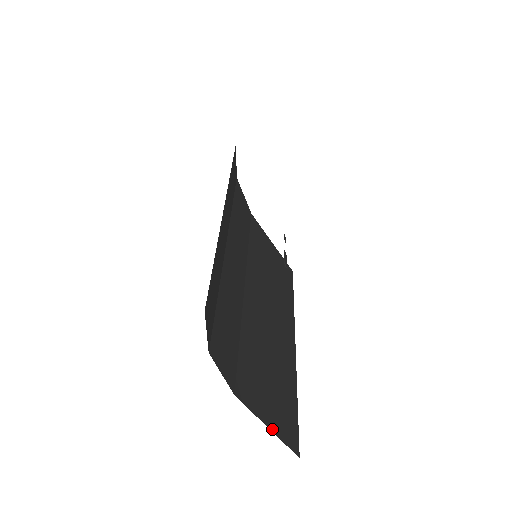
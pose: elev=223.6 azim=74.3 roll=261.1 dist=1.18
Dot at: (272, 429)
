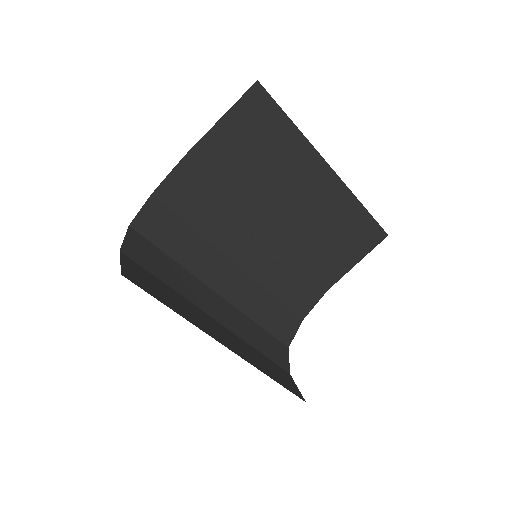
Dot at: (359, 260)
